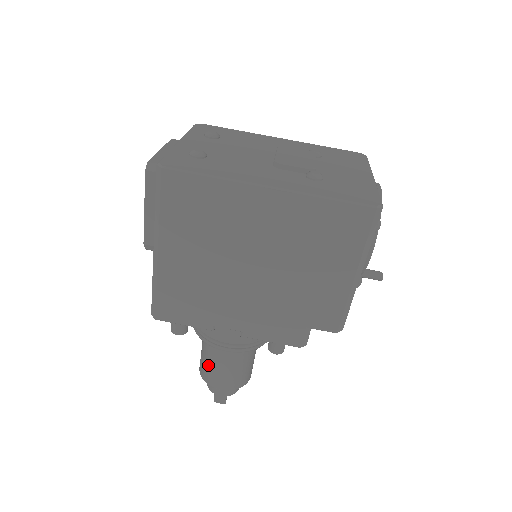
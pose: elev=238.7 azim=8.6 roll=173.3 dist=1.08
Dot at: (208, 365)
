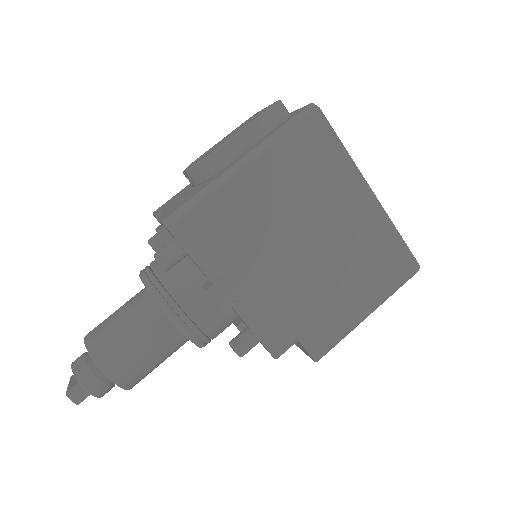
Dot at: (119, 335)
